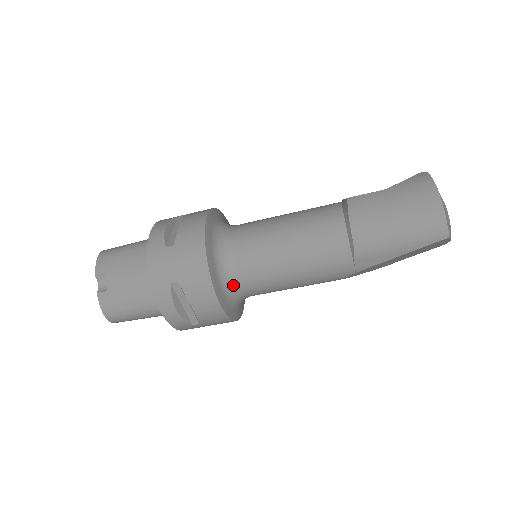
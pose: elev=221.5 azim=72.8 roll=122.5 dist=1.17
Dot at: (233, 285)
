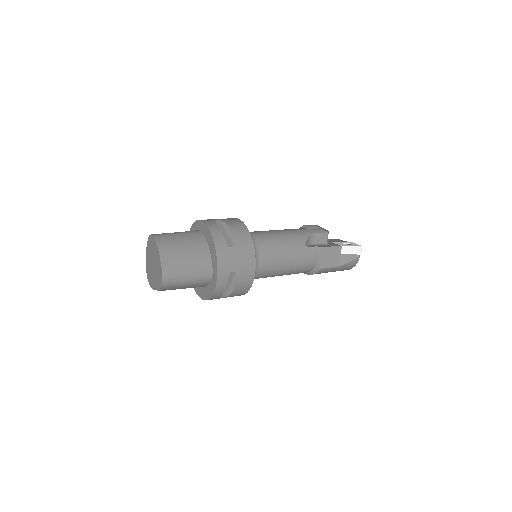
Dot at: occluded
